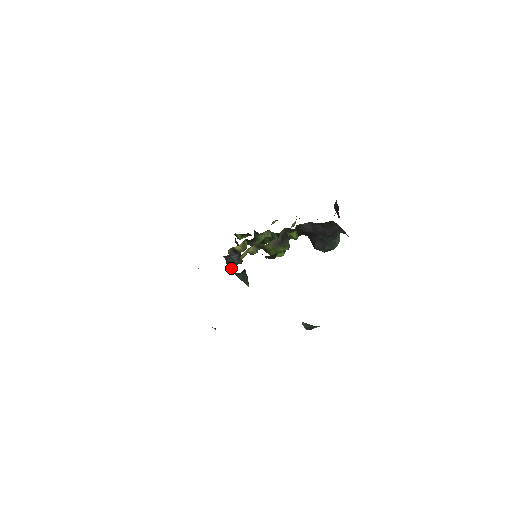
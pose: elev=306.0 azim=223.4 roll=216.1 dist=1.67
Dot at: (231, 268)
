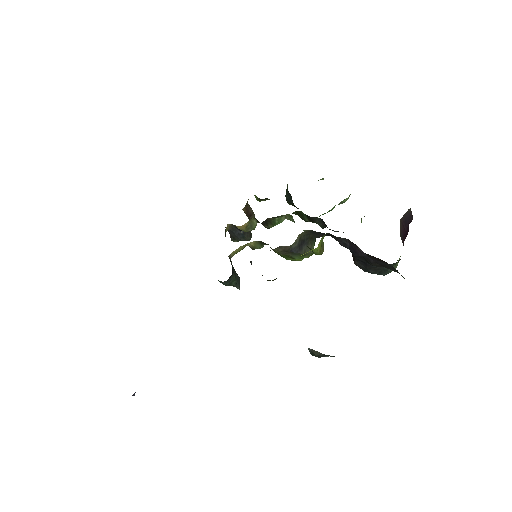
Dot at: (234, 241)
